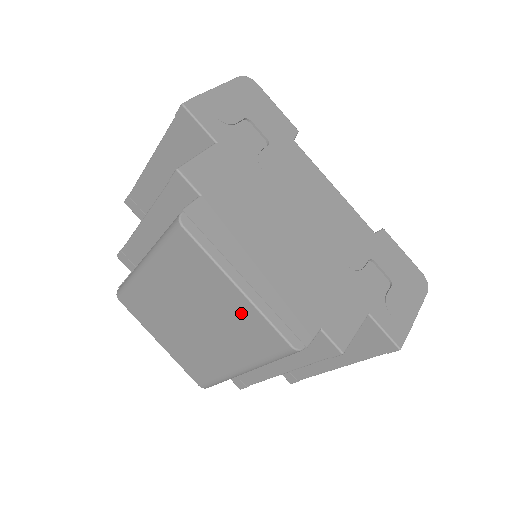
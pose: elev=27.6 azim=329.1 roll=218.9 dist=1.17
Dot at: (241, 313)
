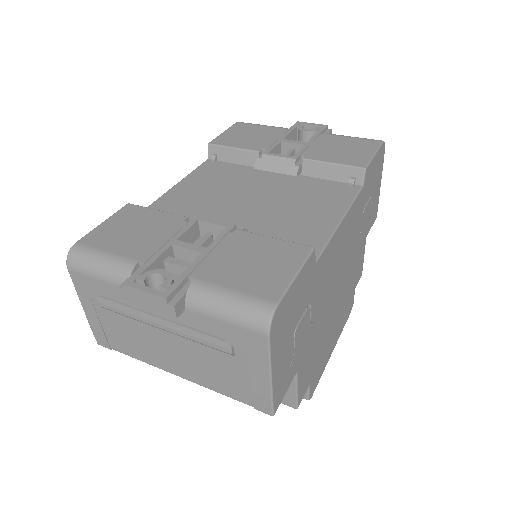
Dot at: occluded
